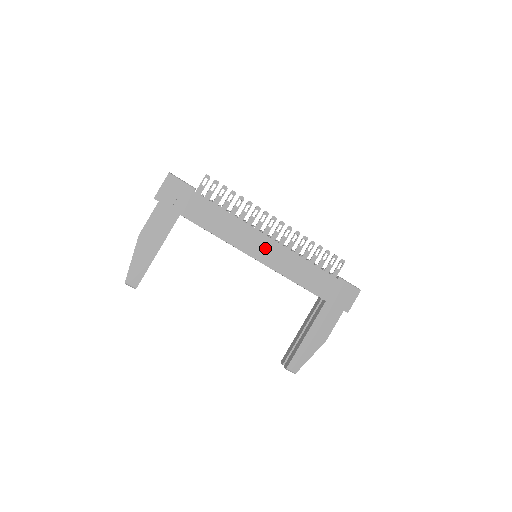
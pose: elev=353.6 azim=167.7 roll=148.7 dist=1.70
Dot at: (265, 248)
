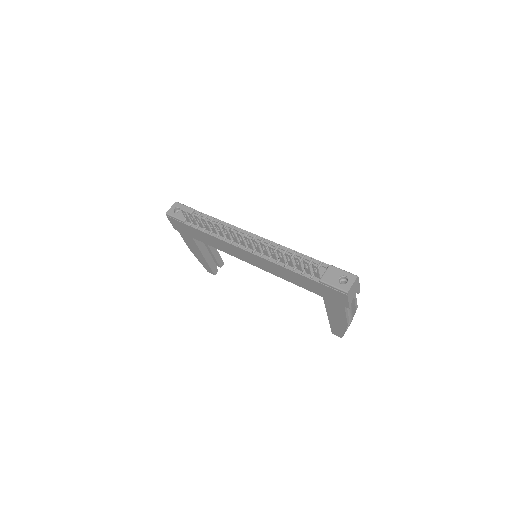
Dot at: (249, 257)
